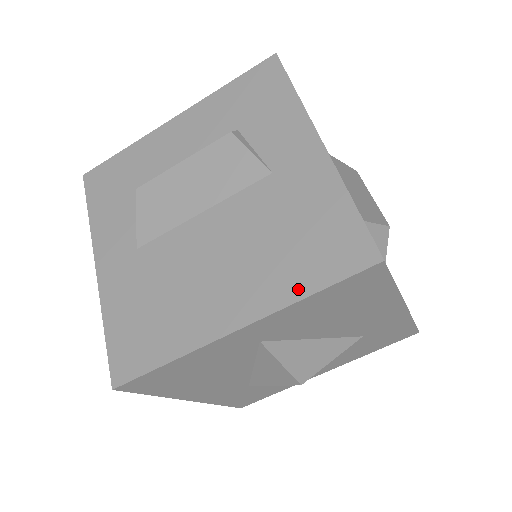
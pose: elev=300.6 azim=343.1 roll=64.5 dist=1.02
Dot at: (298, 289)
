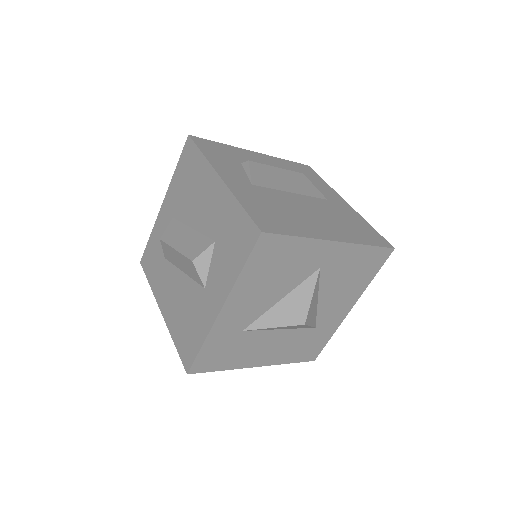
Dot at: (362, 241)
